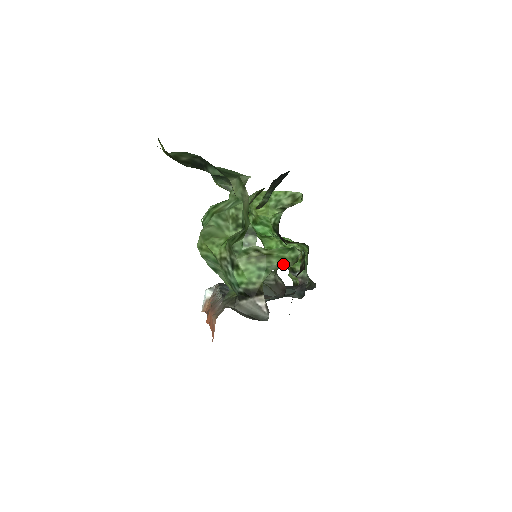
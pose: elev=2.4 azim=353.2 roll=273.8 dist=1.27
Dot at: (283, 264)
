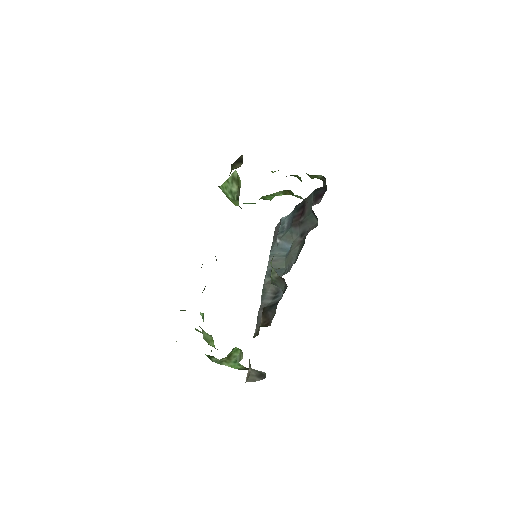
Dot at: (240, 353)
